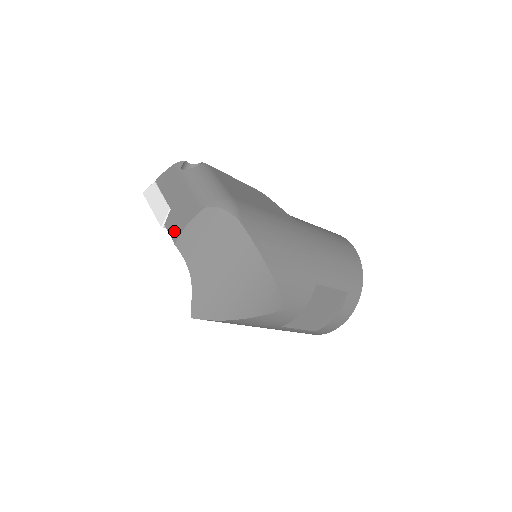
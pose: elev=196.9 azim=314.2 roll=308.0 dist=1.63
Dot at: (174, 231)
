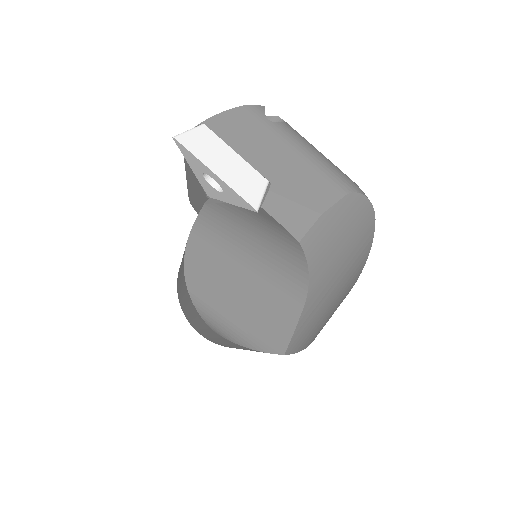
Dot at: (293, 221)
